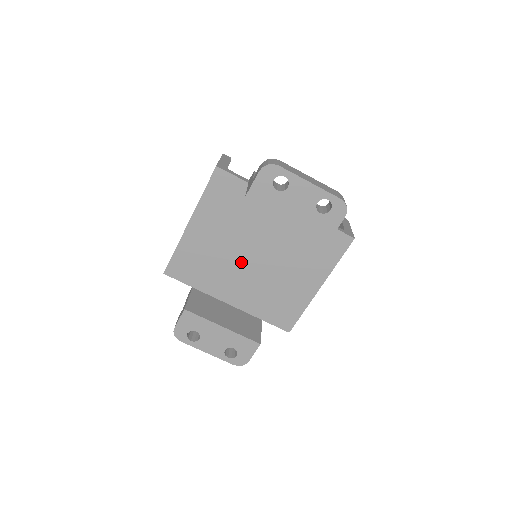
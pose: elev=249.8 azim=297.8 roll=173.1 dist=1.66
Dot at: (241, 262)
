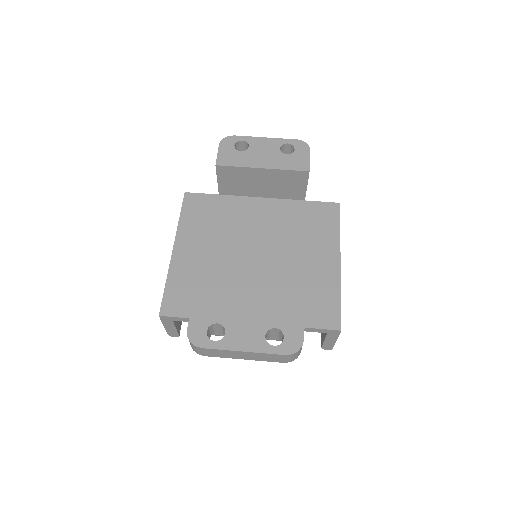
Dot at: (243, 267)
